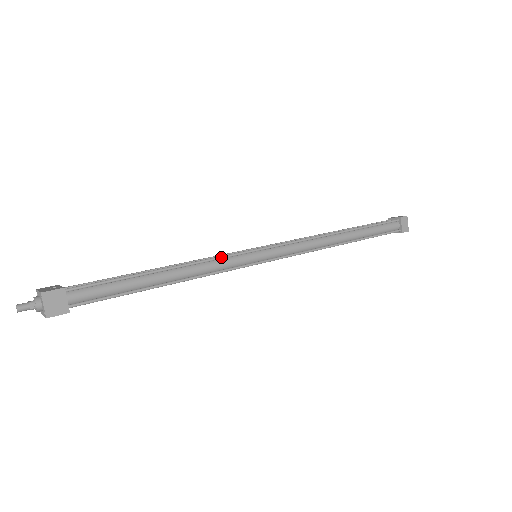
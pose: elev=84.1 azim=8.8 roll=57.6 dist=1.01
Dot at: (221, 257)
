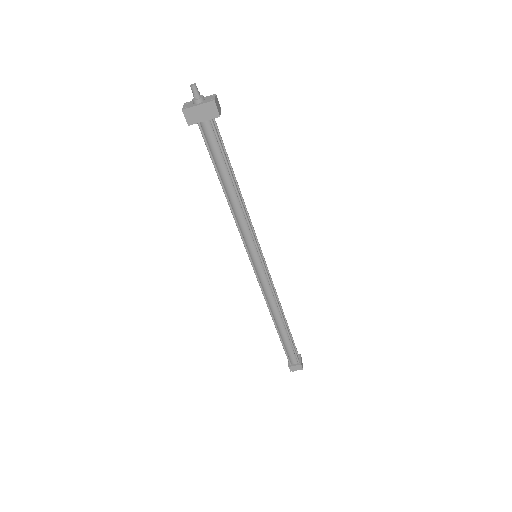
Dot at: occluded
